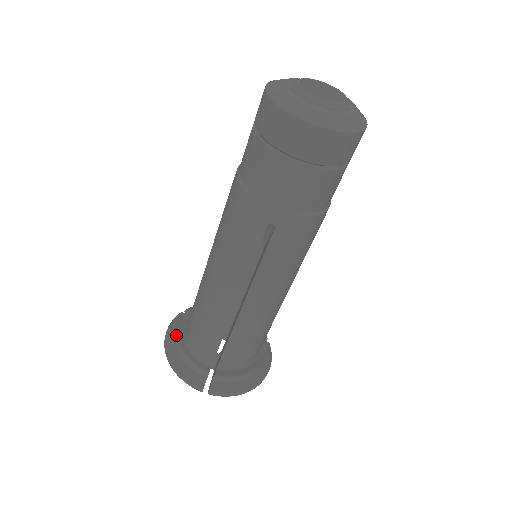
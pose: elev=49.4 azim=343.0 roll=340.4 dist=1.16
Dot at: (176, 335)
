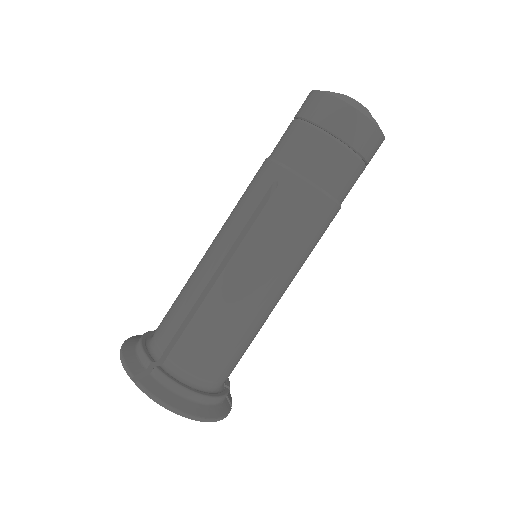
Dot at: occluded
